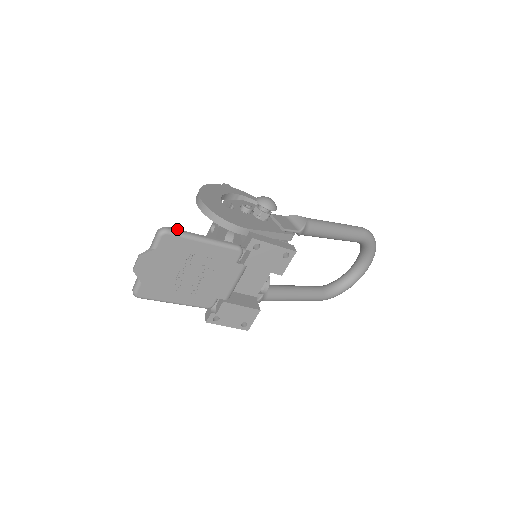
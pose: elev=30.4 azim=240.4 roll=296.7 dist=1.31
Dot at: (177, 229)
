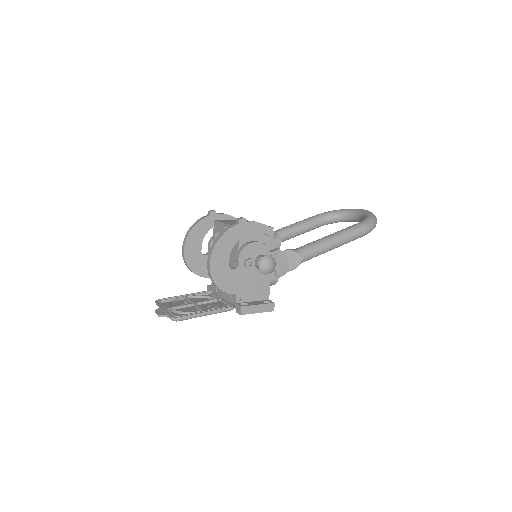
Dot at: (185, 316)
